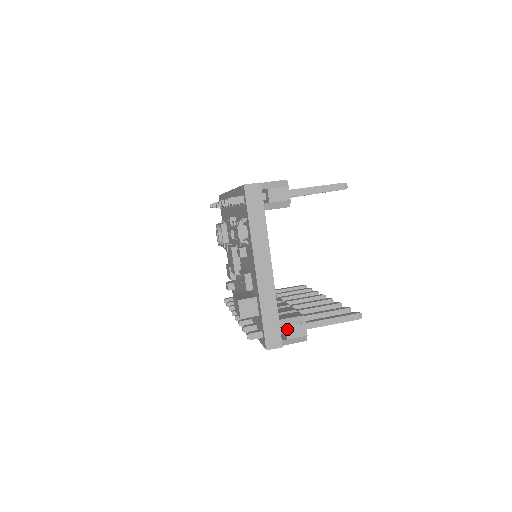
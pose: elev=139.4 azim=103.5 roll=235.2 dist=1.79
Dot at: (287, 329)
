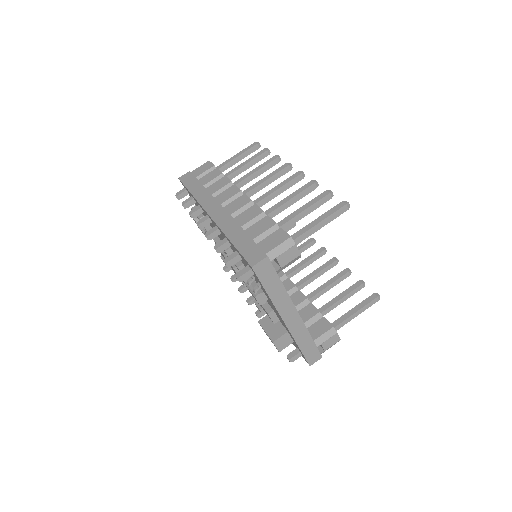
Dot at: (323, 345)
